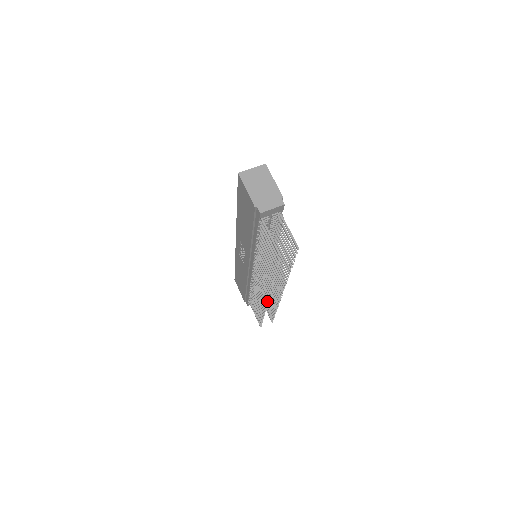
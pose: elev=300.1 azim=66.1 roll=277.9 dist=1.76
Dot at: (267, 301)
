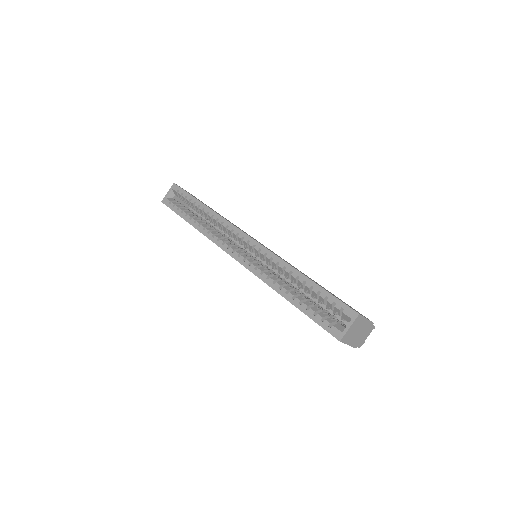
Dot at: occluded
